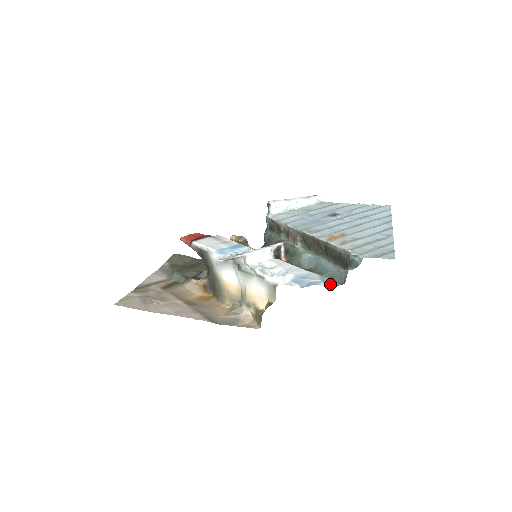
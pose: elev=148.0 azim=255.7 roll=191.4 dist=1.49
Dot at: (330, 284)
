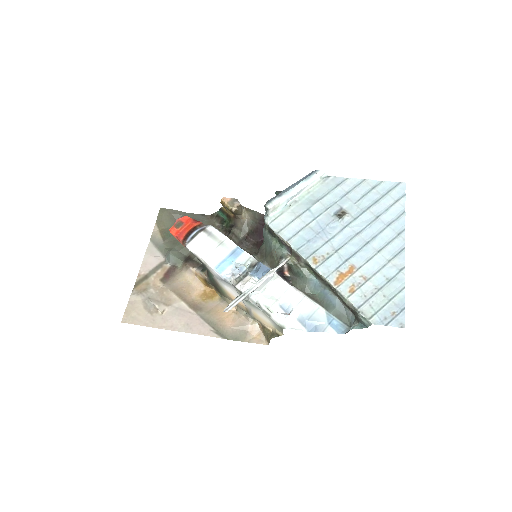
Dot at: (337, 330)
